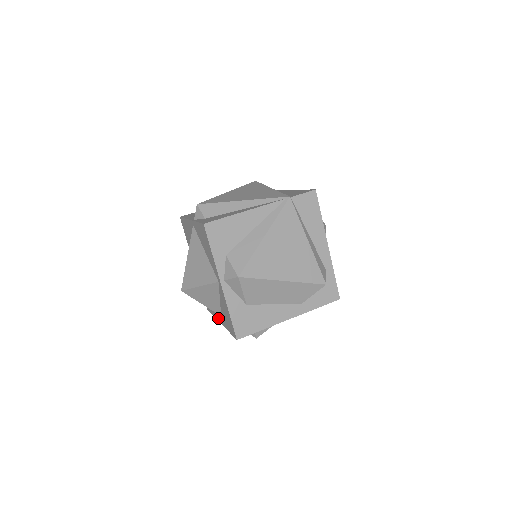
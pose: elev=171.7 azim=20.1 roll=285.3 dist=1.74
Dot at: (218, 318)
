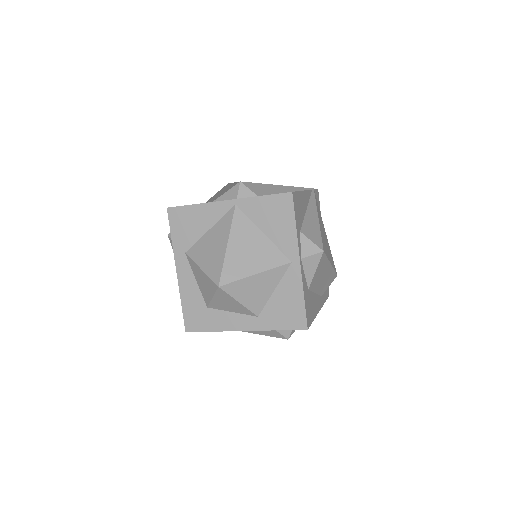
Dot at: (239, 326)
